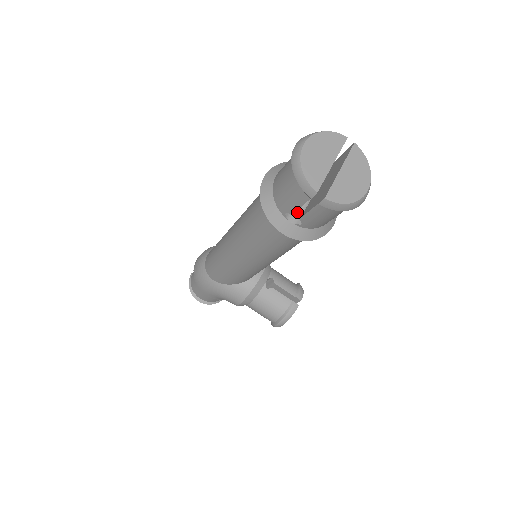
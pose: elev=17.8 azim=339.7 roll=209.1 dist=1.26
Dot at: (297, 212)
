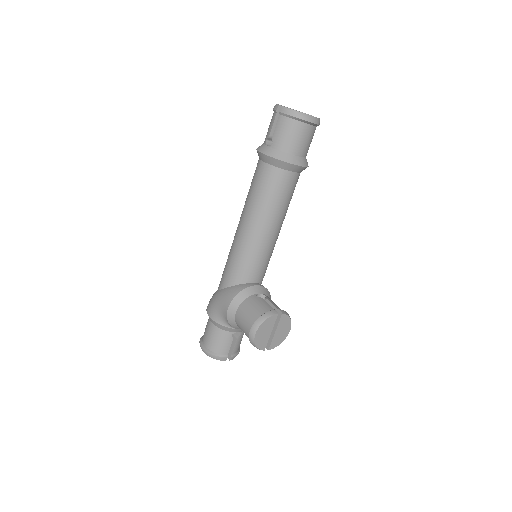
Dot at: occluded
